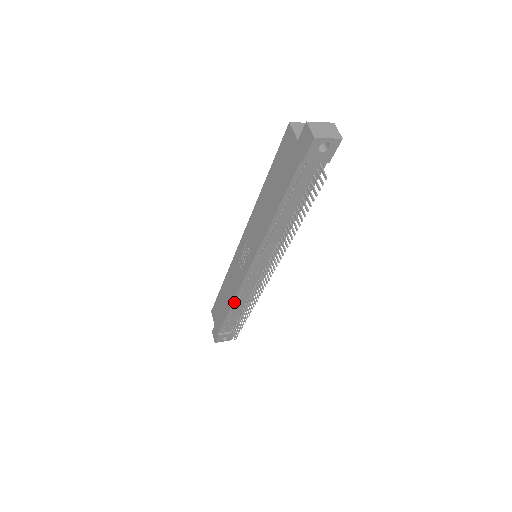
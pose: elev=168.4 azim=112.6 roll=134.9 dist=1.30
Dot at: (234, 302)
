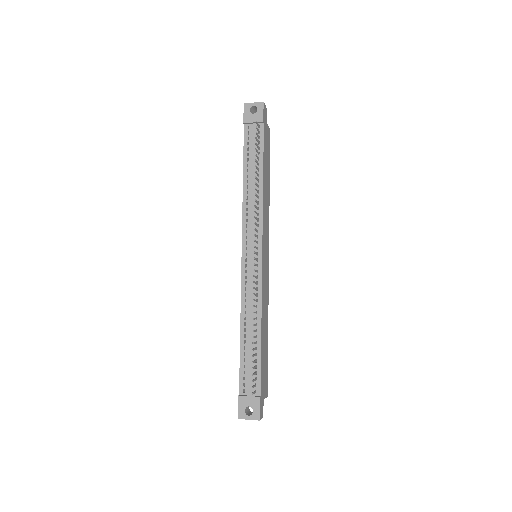
Dot at: (242, 318)
